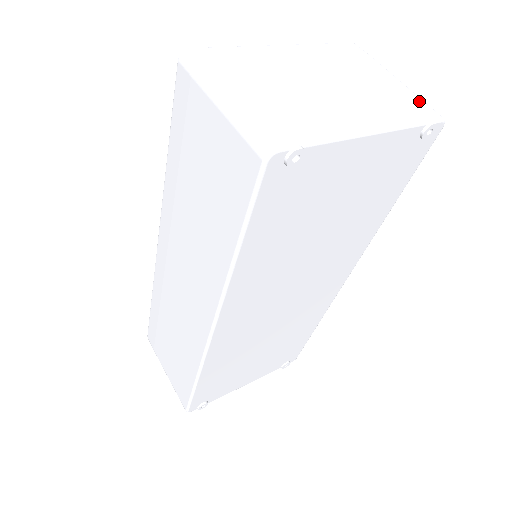
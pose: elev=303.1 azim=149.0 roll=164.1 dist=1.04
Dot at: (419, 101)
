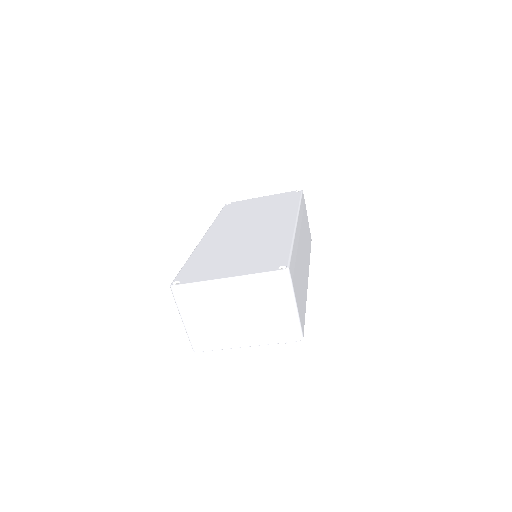
Dot at: (292, 328)
